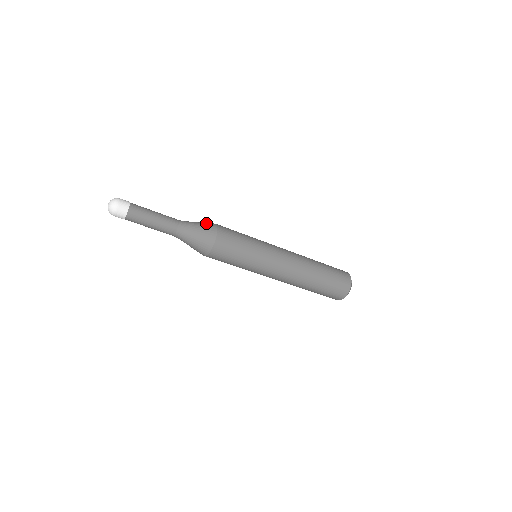
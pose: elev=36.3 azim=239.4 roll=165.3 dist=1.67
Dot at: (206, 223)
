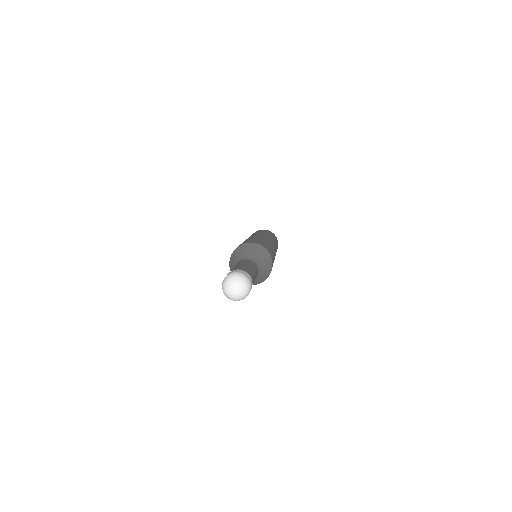
Dot at: (253, 247)
